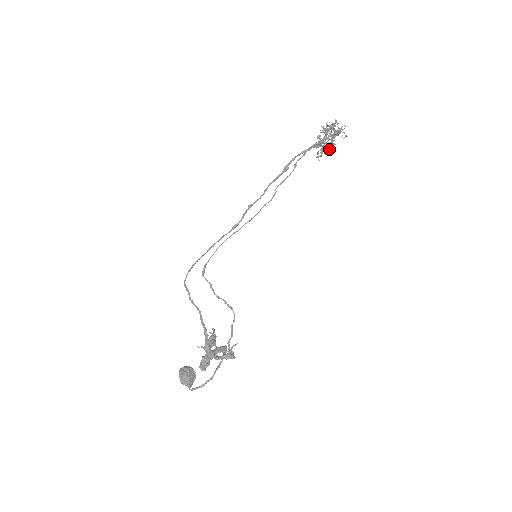
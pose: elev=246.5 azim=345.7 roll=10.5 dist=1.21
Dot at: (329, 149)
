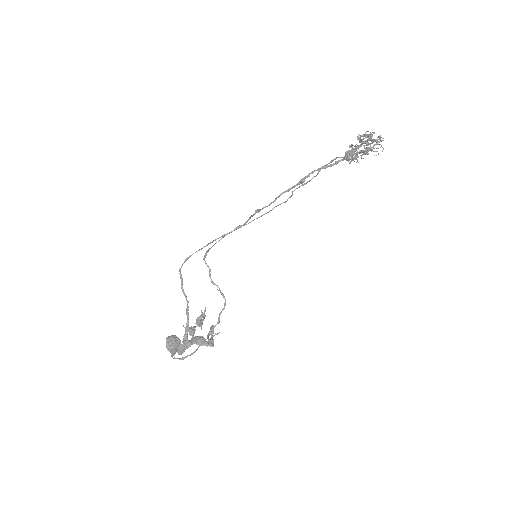
Dot at: (361, 158)
